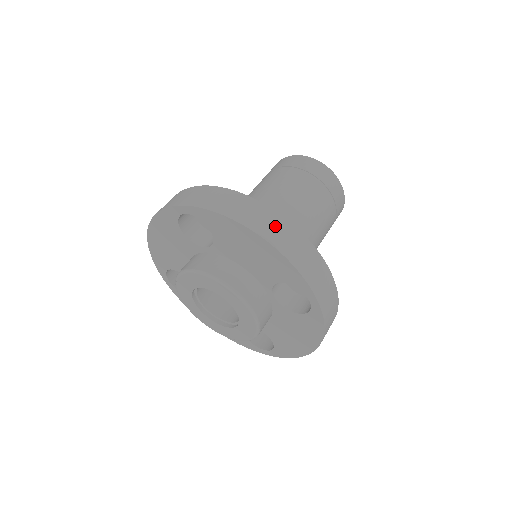
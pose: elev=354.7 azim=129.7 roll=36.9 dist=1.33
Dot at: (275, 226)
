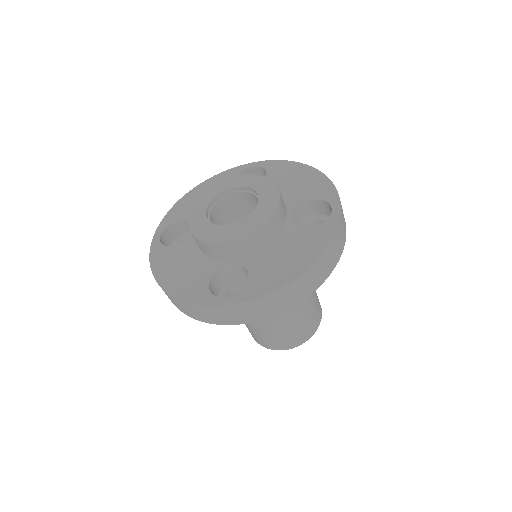
Dot at: occluded
